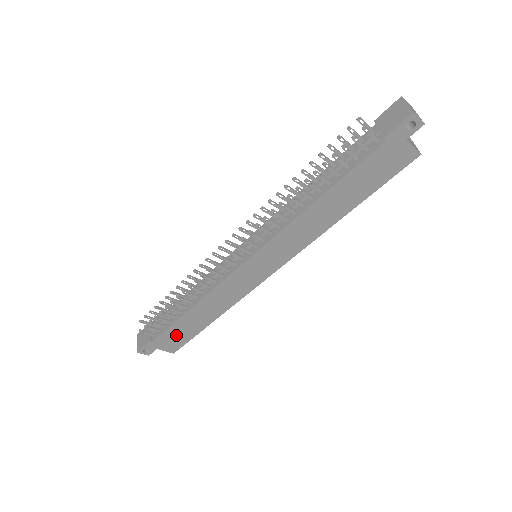
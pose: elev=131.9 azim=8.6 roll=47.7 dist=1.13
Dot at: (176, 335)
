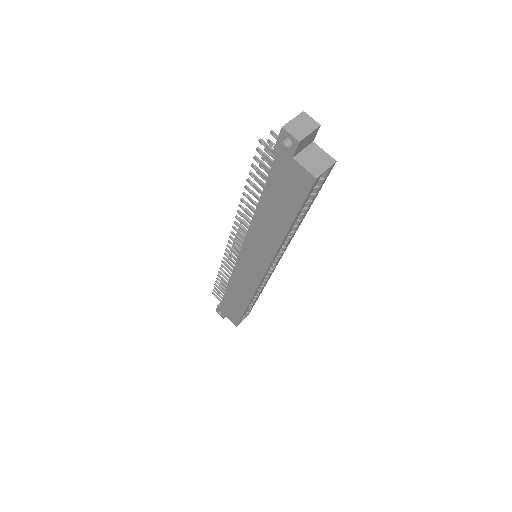
Dot at: (230, 308)
